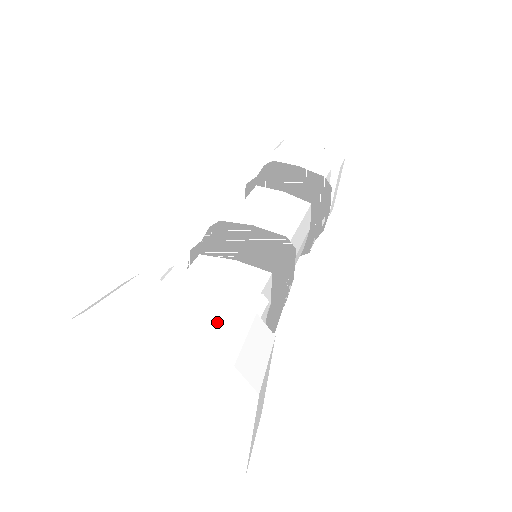
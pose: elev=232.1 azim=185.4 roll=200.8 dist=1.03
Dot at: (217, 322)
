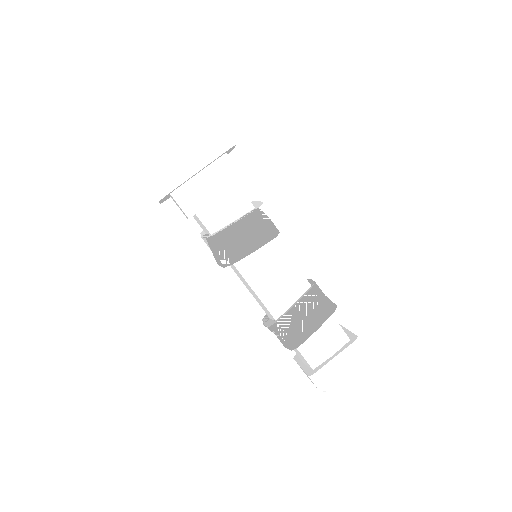
Dot at: occluded
